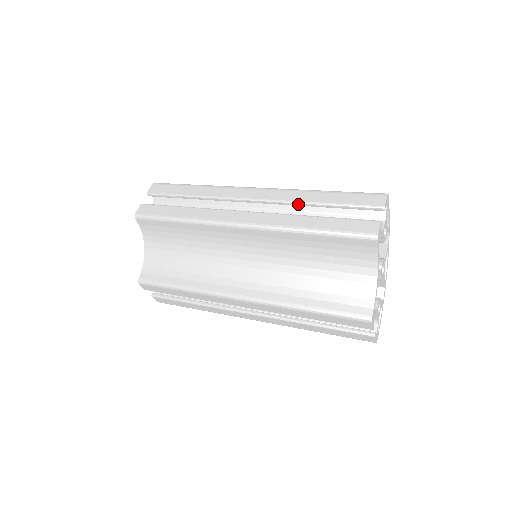
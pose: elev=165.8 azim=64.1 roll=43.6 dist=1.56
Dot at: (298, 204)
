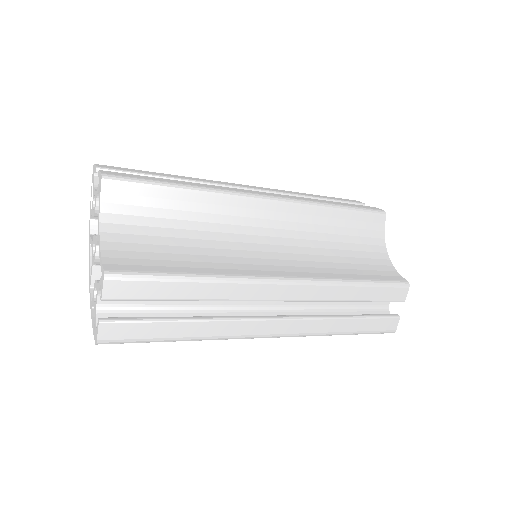
Dot at: (299, 196)
